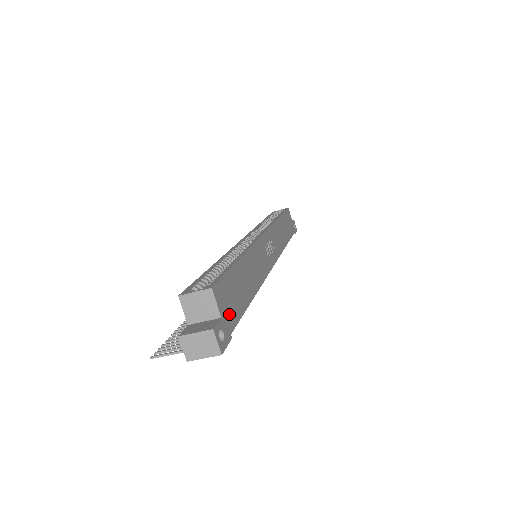
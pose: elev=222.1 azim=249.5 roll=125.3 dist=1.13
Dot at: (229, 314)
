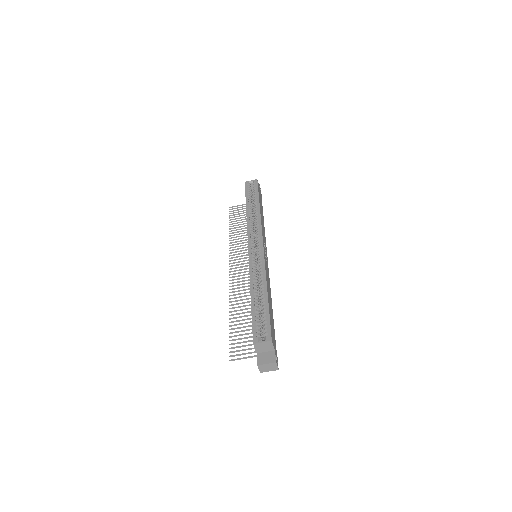
Dot at: (274, 342)
